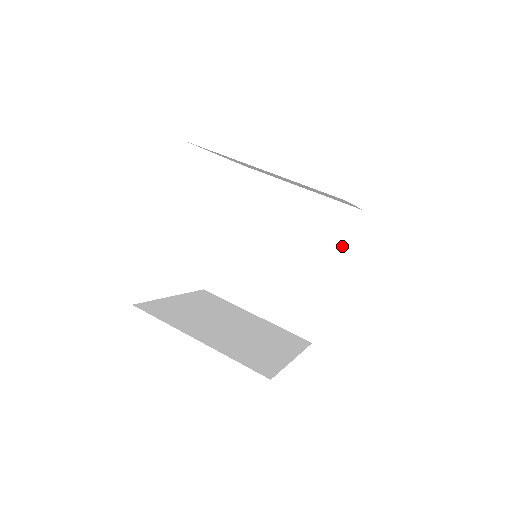
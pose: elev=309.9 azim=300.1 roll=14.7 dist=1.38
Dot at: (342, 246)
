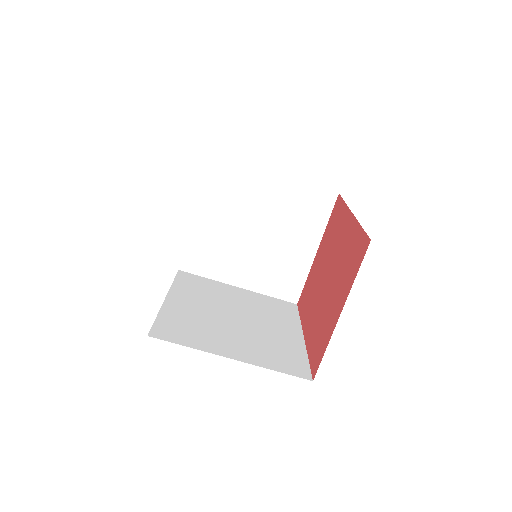
Dot at: occluded
